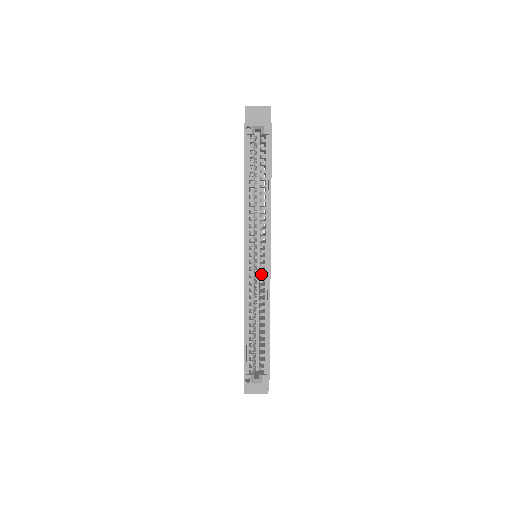
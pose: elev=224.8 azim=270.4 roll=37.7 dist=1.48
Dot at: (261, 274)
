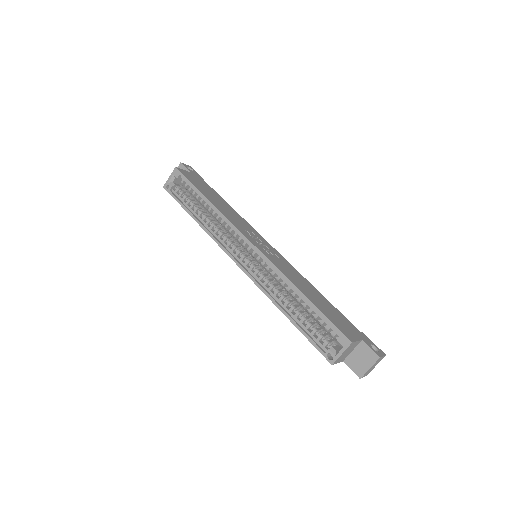
Dot at: occluded
